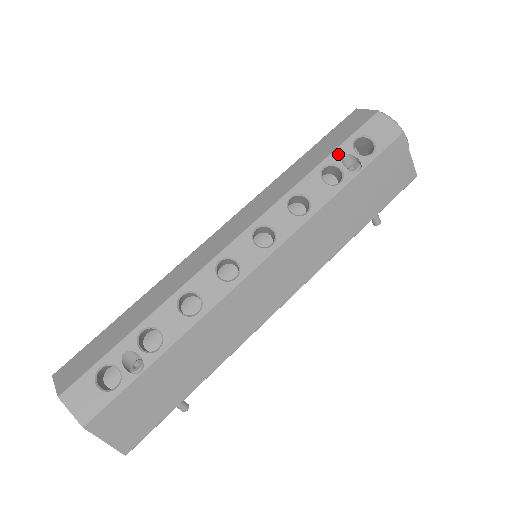
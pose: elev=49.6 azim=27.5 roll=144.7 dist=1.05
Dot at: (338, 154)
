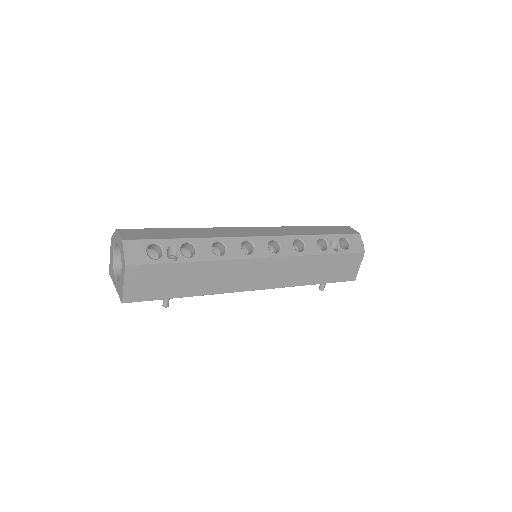
Dot at: (331, 237)
